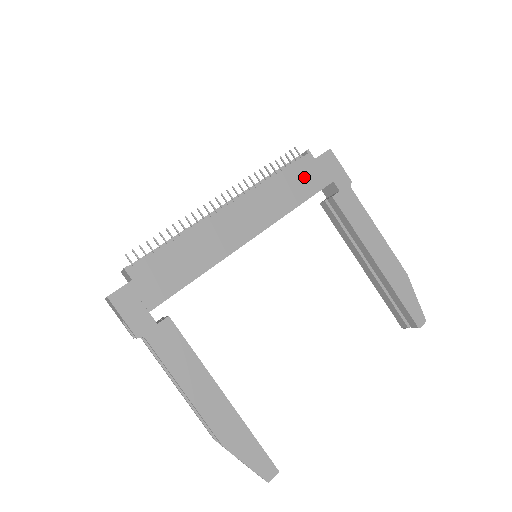
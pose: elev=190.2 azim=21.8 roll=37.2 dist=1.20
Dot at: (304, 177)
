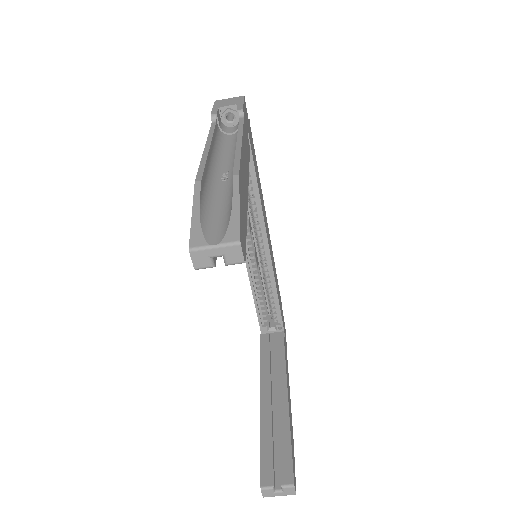
Dot at: (280, 301)
